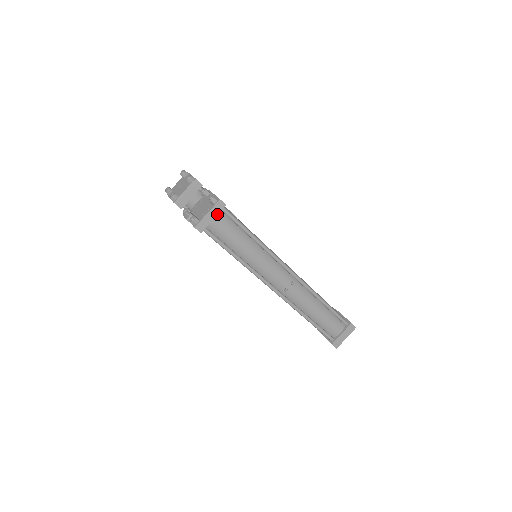
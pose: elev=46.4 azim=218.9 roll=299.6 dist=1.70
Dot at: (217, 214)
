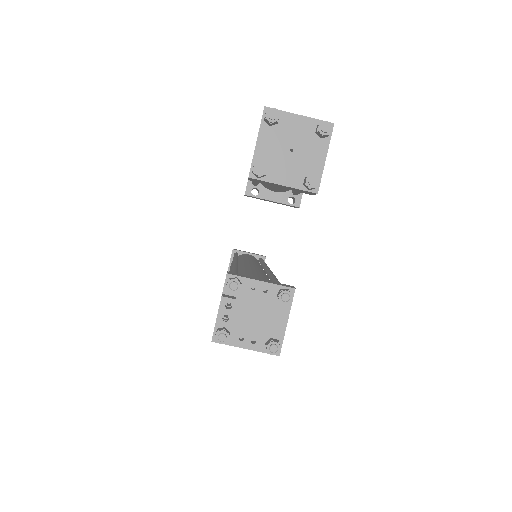
Dot at: occluded
